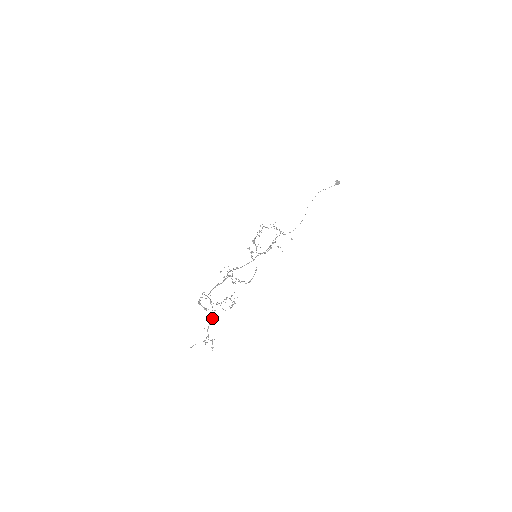
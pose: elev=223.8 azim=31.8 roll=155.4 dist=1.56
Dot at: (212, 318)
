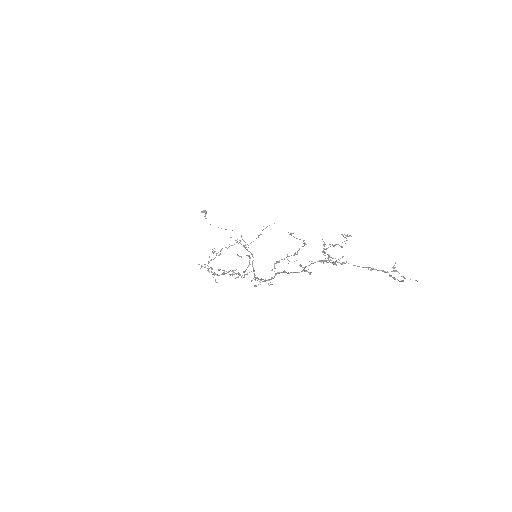
Dot at: occluded
